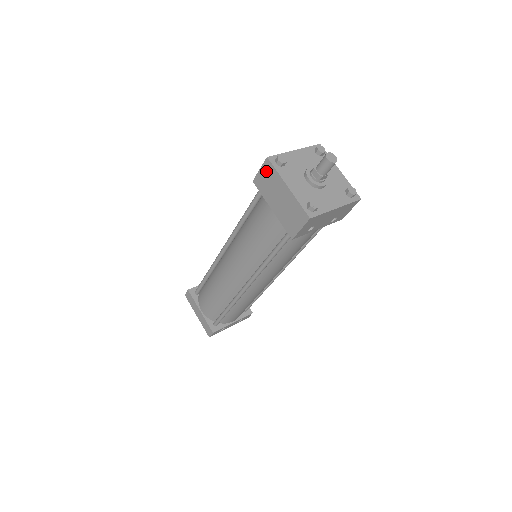
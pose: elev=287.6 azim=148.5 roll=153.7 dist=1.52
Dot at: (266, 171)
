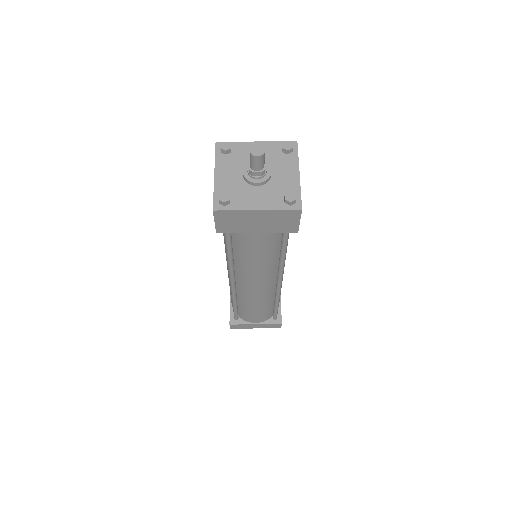
Dot at: (223, 218)
